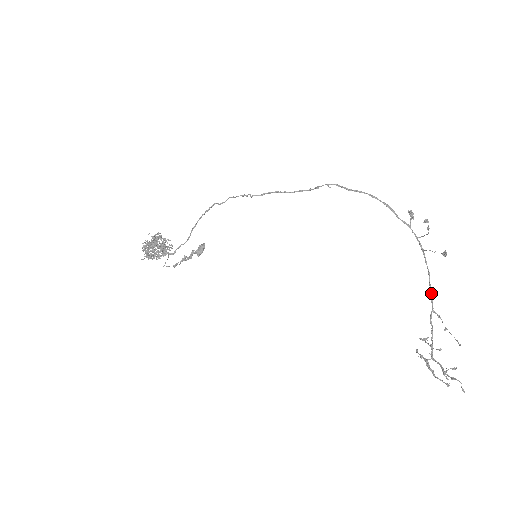
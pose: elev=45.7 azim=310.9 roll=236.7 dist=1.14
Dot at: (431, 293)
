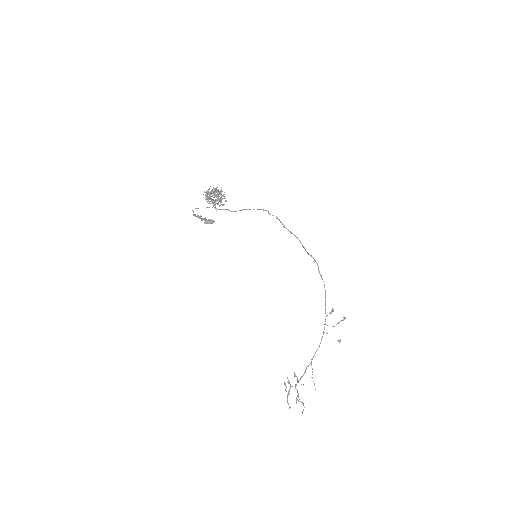
Dot at: occluded
